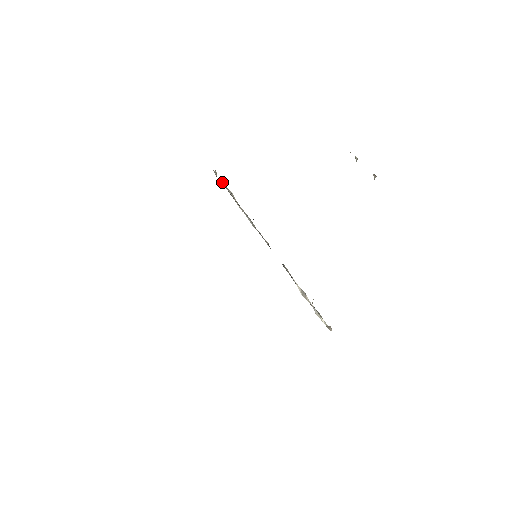
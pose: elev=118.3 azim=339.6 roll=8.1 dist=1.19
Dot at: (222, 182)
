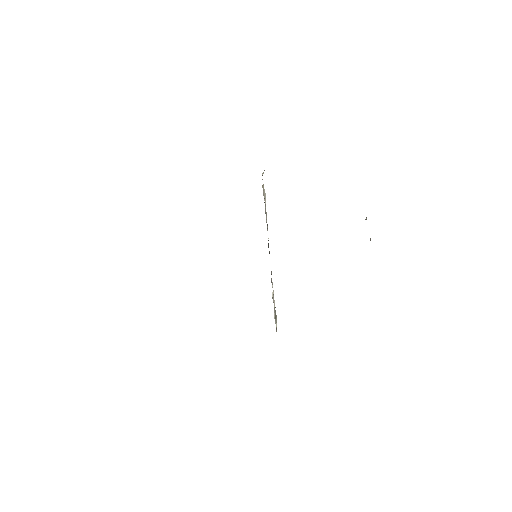
Dot at: (263, 184)
